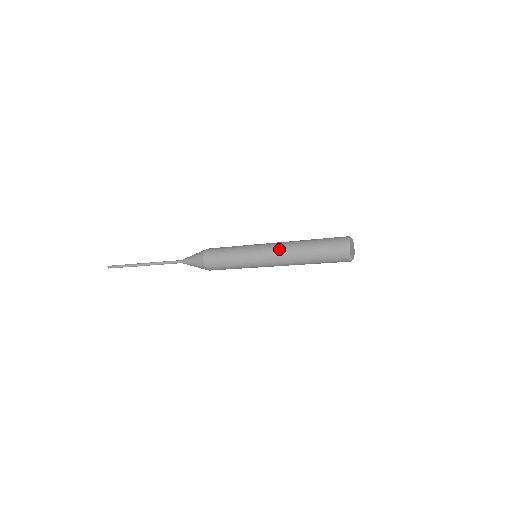
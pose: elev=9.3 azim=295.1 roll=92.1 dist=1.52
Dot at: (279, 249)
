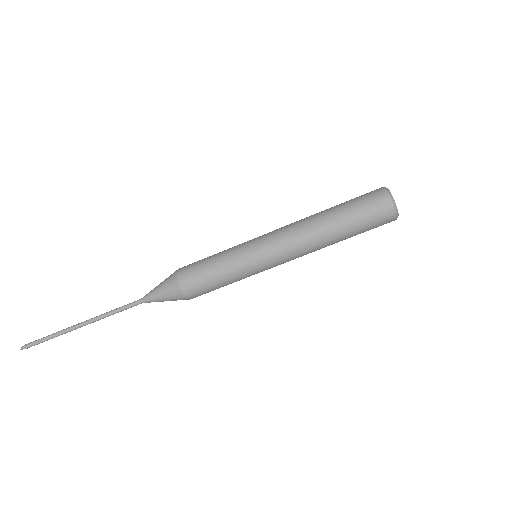
Dot at: occluded
